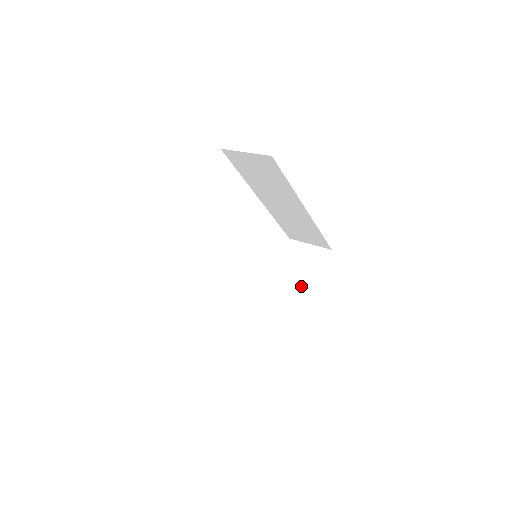
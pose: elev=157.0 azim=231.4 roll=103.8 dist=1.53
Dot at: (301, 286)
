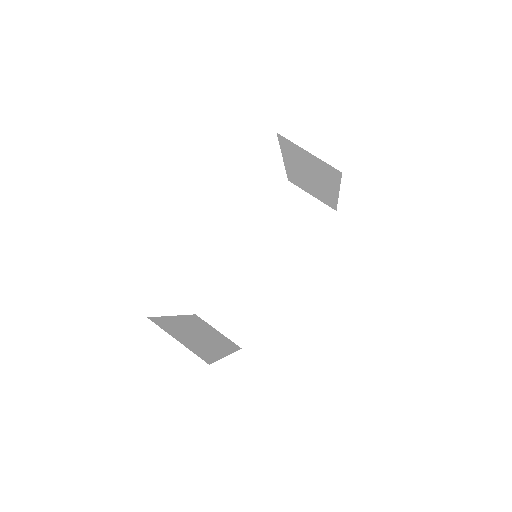
Dot at: (324, 183)
